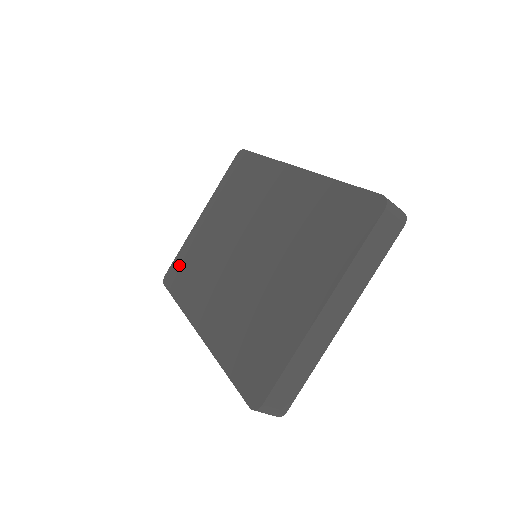
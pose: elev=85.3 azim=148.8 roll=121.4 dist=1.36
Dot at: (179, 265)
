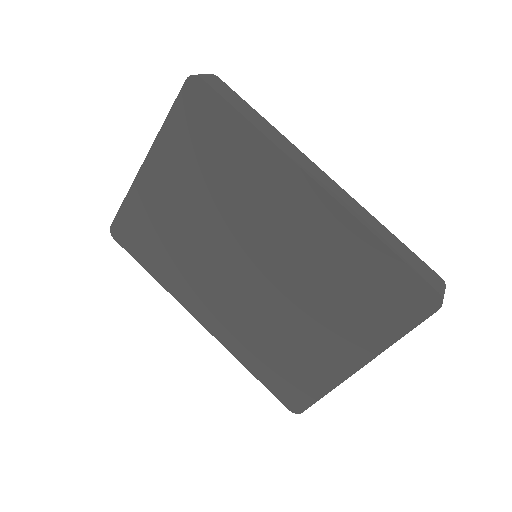
Dot at: (133, 225)
